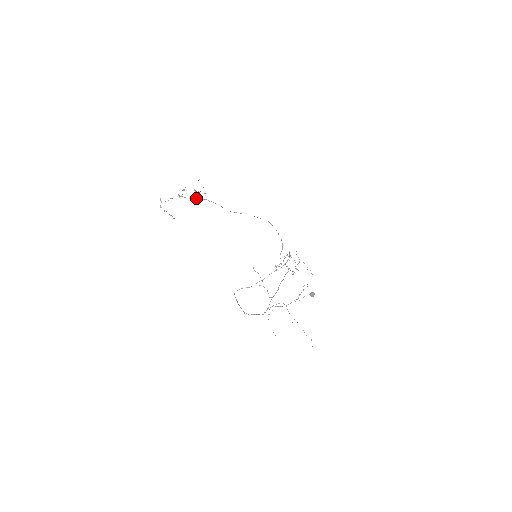
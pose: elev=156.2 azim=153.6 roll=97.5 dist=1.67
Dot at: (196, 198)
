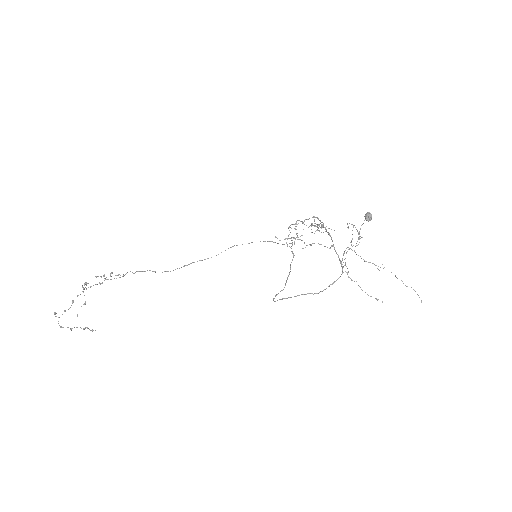
Dot at: occluded
